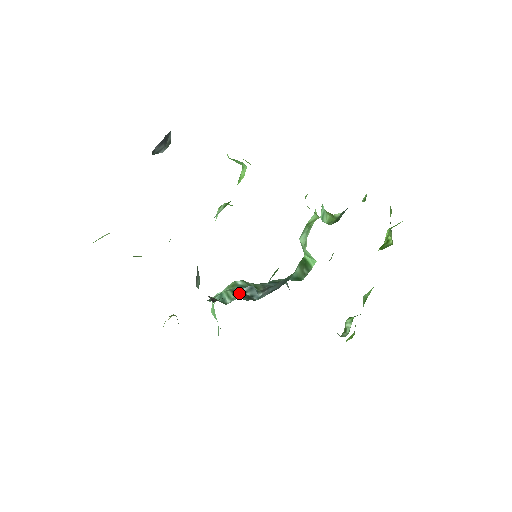
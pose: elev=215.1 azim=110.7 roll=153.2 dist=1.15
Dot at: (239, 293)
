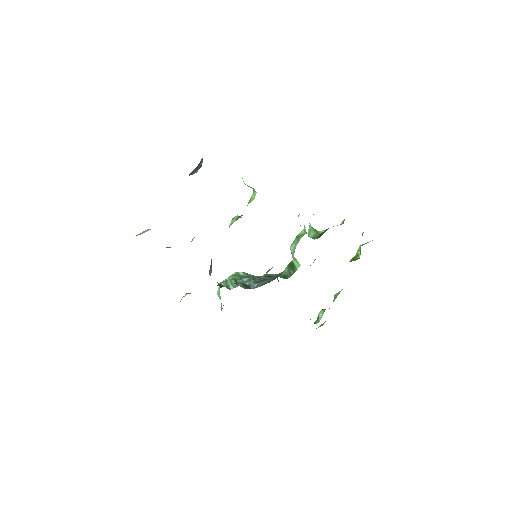
Dot at: (240, 283)
